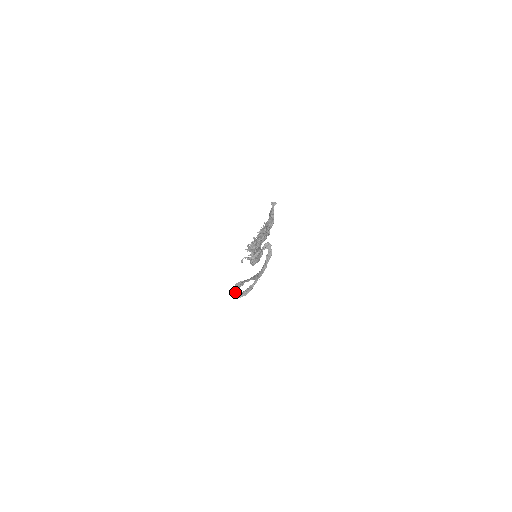
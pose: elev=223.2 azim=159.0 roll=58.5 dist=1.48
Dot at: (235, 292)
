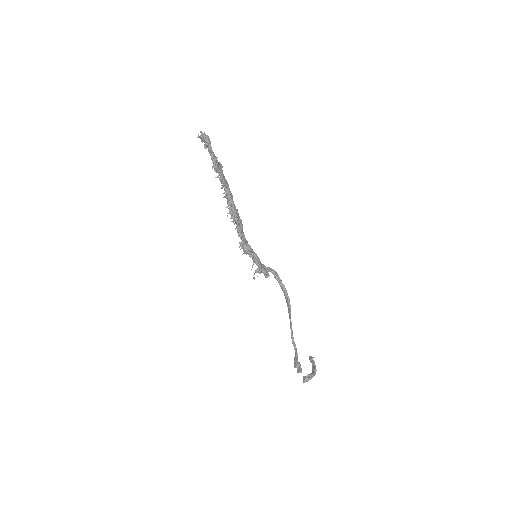
Dot at: (301, 372)
